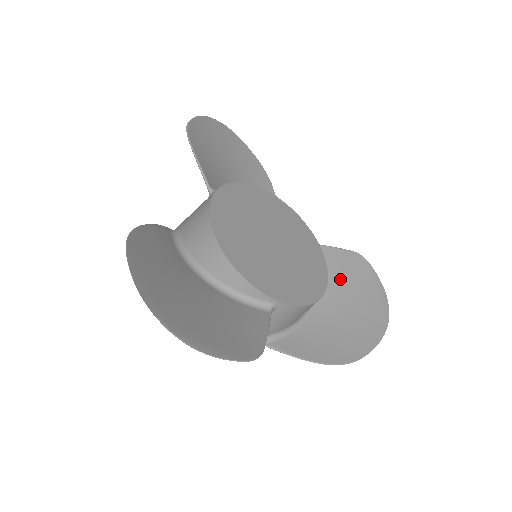
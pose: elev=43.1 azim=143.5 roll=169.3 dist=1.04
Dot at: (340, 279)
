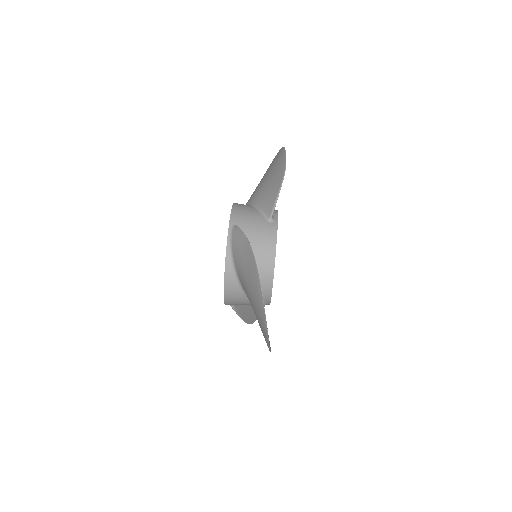
Dot at: occluded
